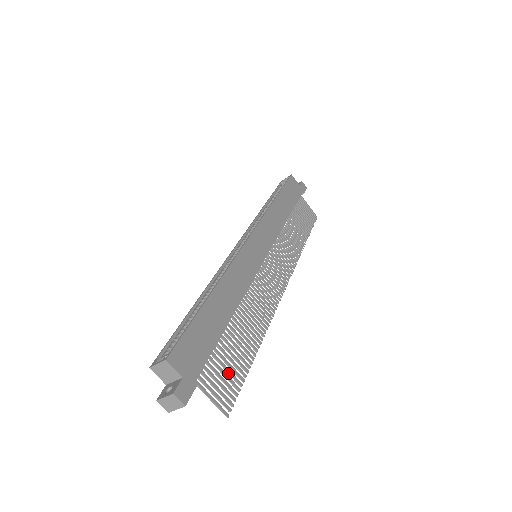
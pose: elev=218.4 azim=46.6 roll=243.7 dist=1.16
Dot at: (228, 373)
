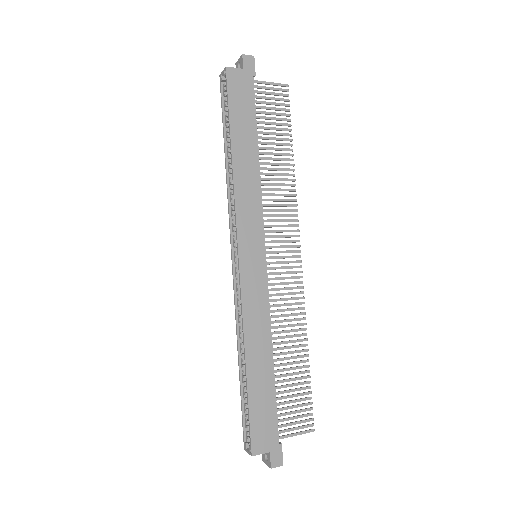
Dot at: occluded
